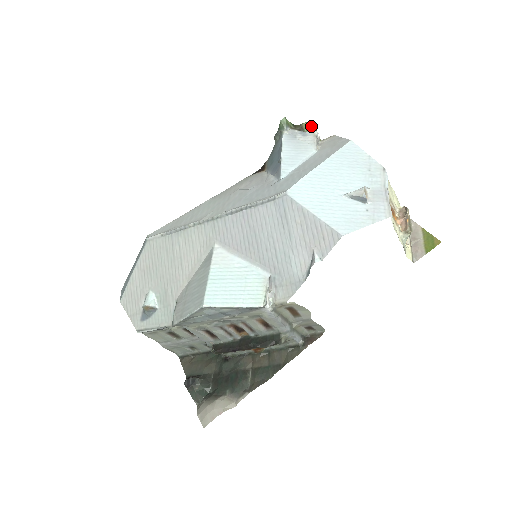
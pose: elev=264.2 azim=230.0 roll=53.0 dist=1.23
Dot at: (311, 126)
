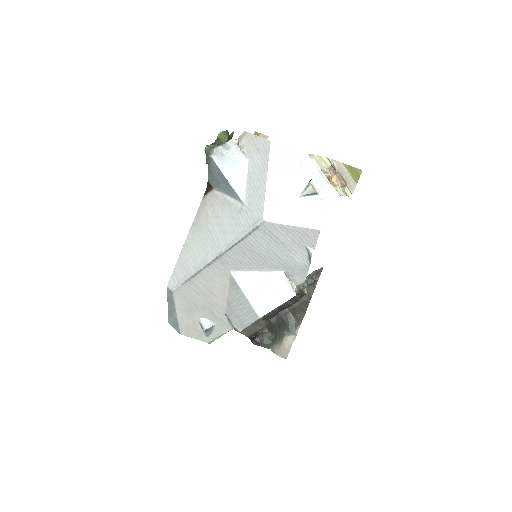
Dot at: (224, 133)
